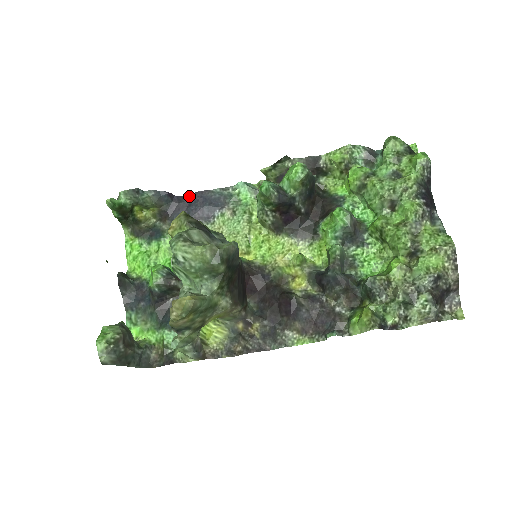
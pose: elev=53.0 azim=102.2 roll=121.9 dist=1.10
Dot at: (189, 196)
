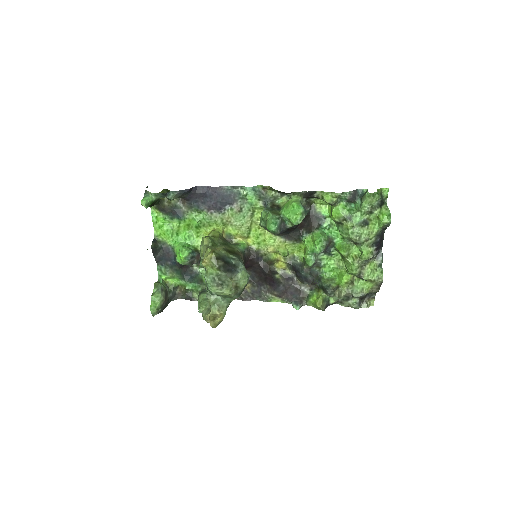
Dot at: (205, 188)
